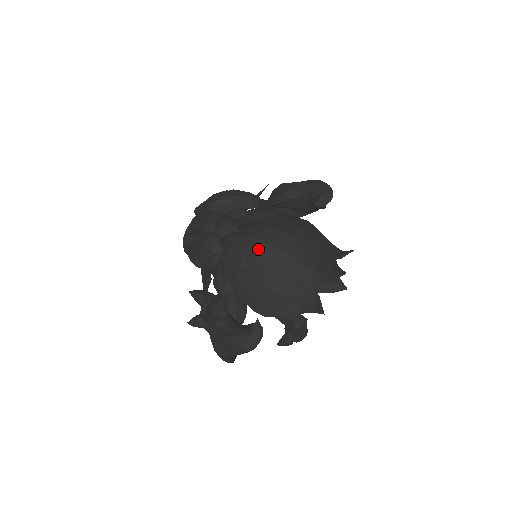
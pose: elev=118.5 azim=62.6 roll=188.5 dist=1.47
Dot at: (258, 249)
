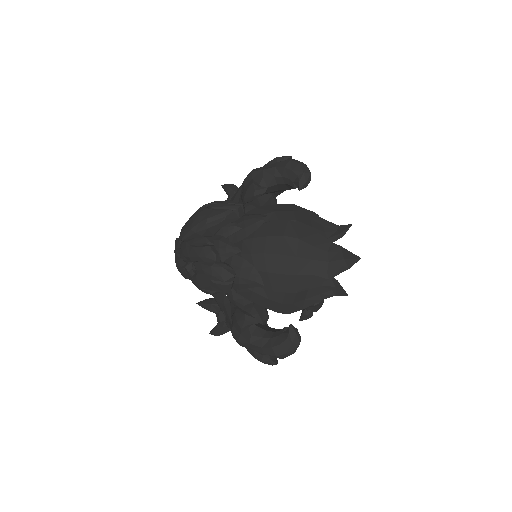
Dot at: (267, 262)
